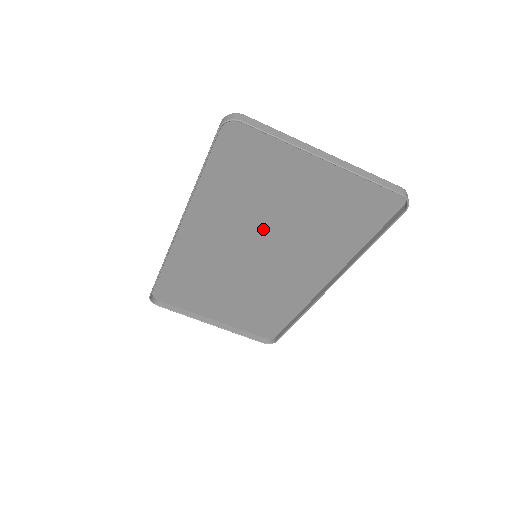
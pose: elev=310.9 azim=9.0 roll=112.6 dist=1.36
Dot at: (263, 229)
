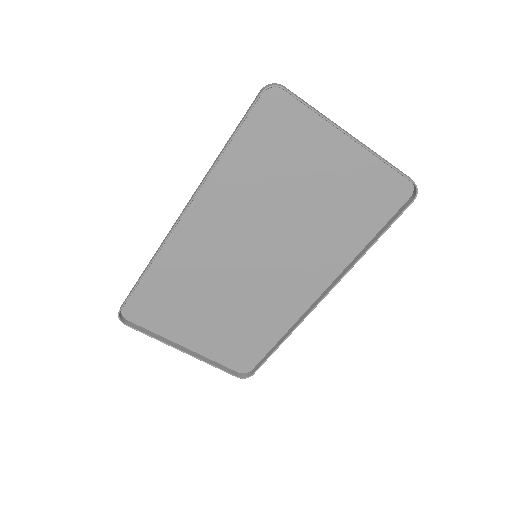
Dot at: (272, 221)
